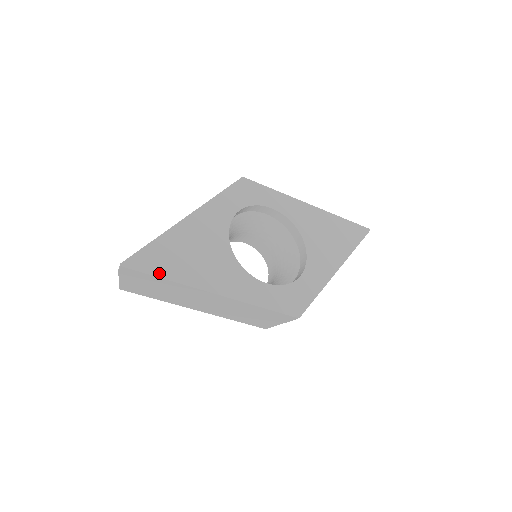
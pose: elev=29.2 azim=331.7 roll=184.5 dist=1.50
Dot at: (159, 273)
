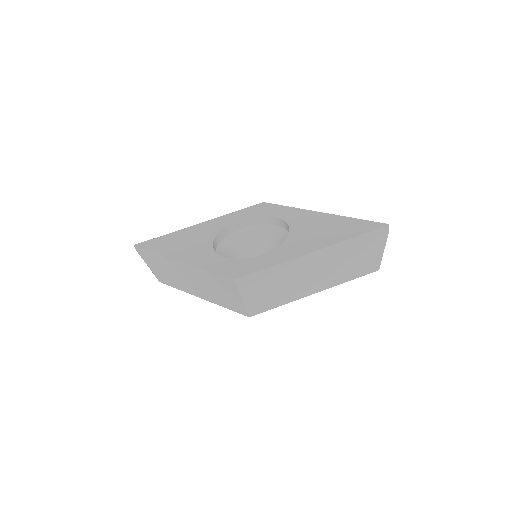
Dot at: (152, 249)
